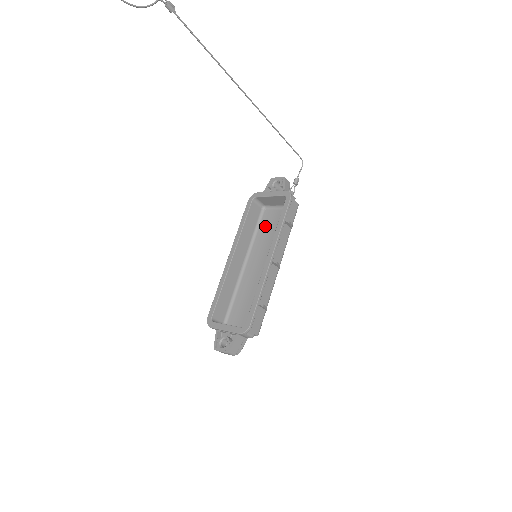
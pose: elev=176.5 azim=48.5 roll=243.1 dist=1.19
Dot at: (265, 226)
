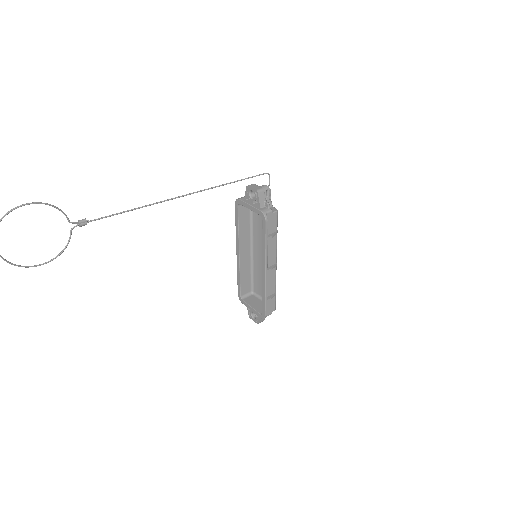
Dot at: (257, 219)
